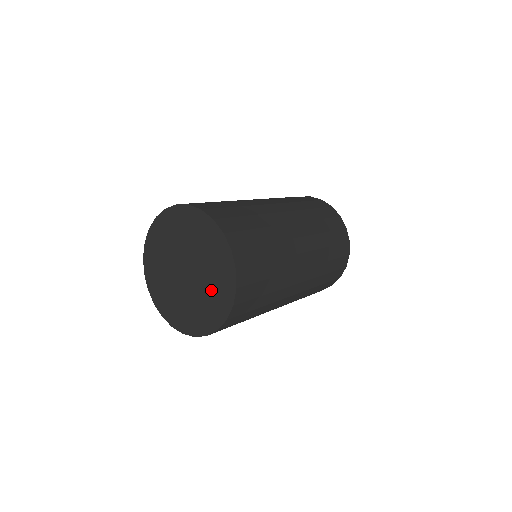
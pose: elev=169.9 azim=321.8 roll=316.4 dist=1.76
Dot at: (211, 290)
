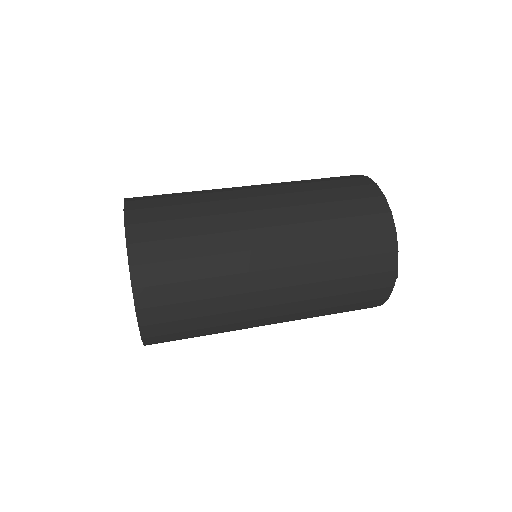
Dot at: occluded
